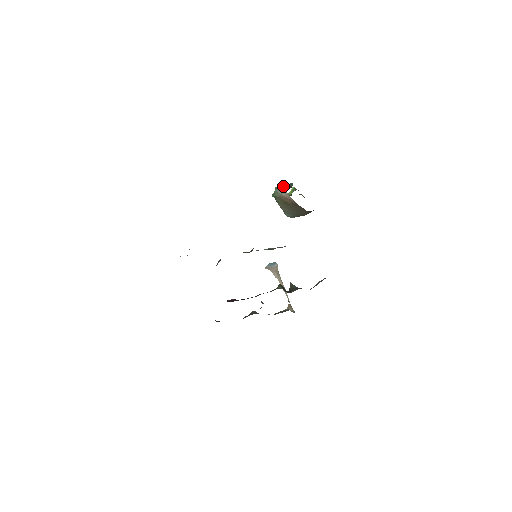
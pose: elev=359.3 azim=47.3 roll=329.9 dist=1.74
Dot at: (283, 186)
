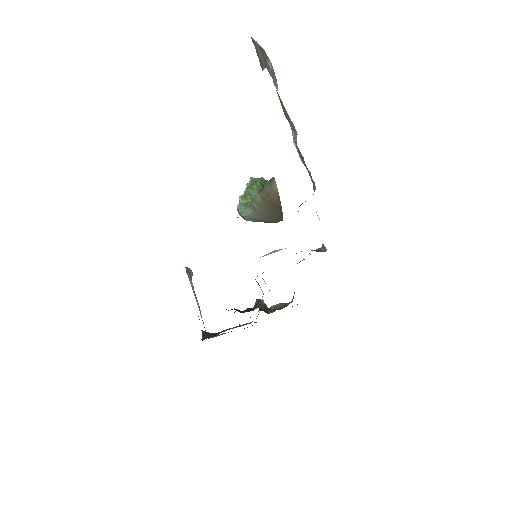
Dot at: (265, 180)
